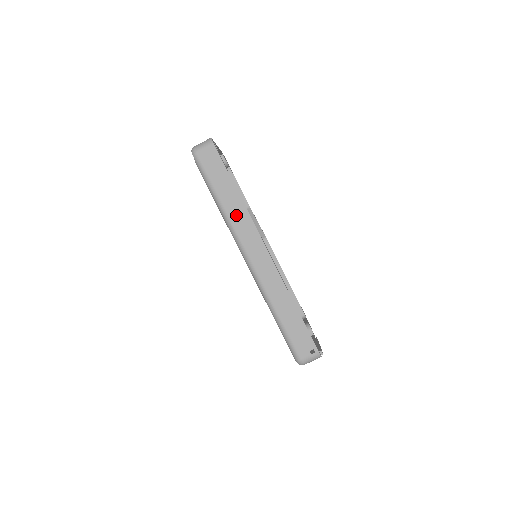
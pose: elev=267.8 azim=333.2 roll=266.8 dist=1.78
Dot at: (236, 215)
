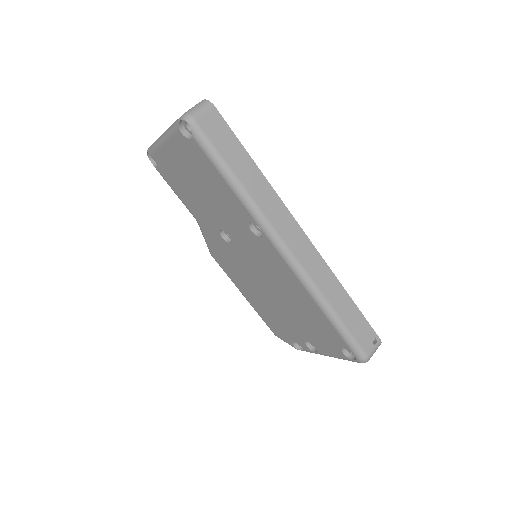
Dot at: (263, 198)
